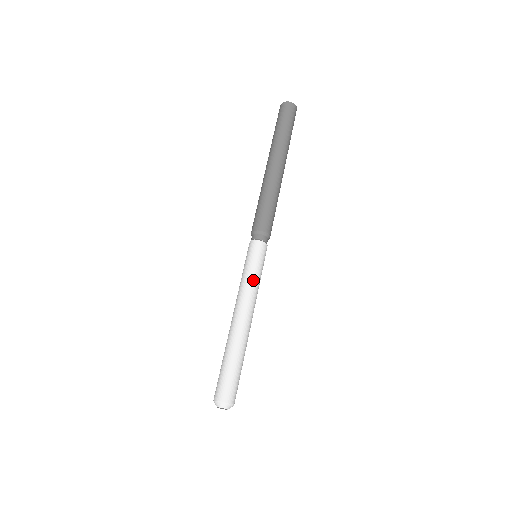
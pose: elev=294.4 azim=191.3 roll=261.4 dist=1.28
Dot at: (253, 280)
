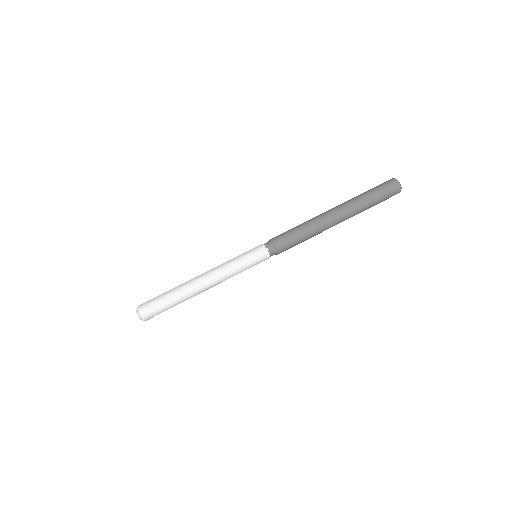
Dot at: (232, 263)
